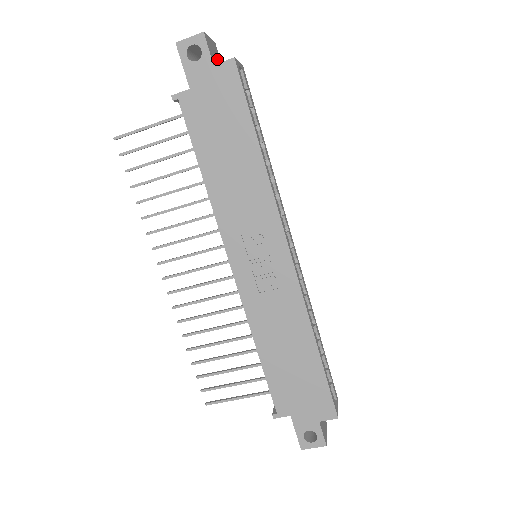
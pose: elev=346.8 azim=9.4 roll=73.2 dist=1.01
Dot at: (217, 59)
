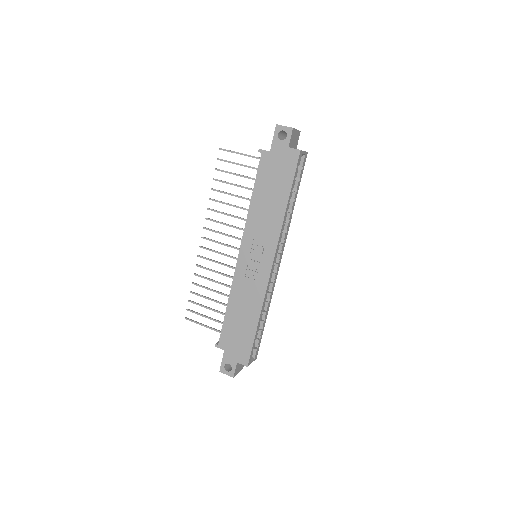
Dot at: (295, 142)
